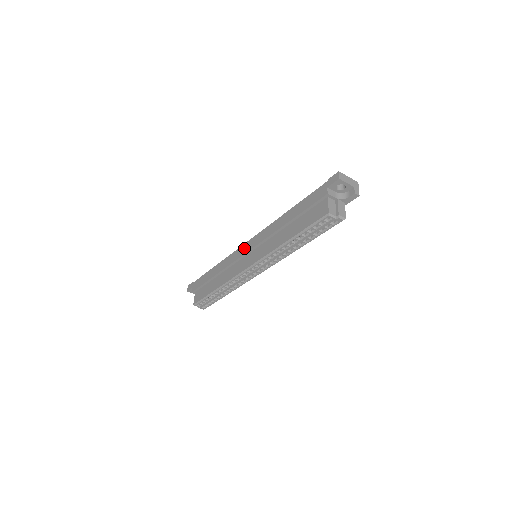
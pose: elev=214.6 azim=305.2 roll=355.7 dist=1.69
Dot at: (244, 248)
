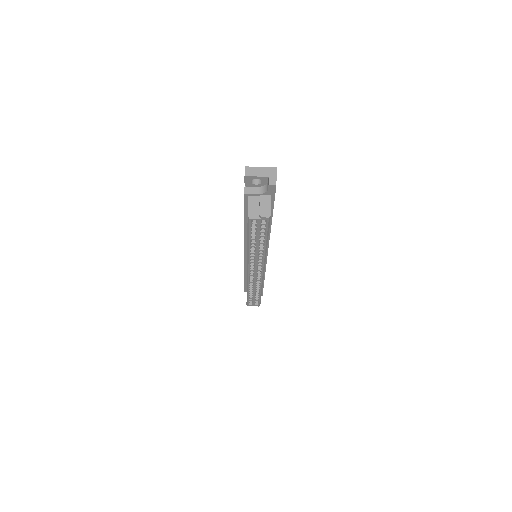
Dot at: occluded
